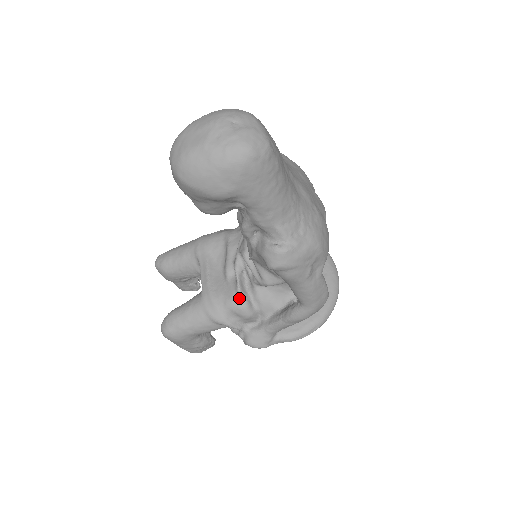
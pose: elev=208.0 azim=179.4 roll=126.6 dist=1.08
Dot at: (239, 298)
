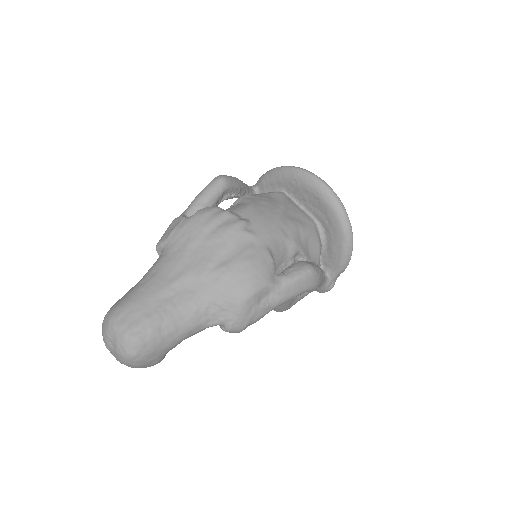
Dot at: occluded
